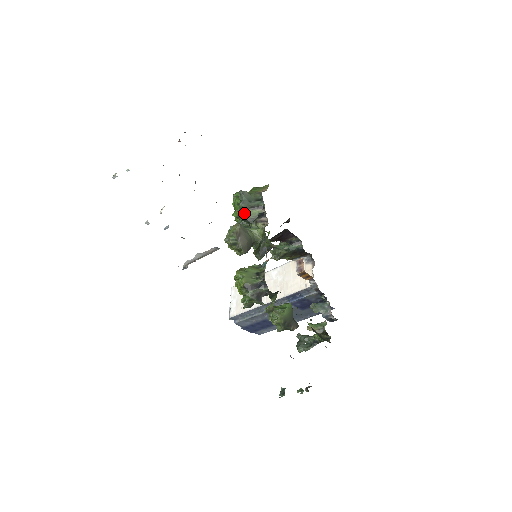
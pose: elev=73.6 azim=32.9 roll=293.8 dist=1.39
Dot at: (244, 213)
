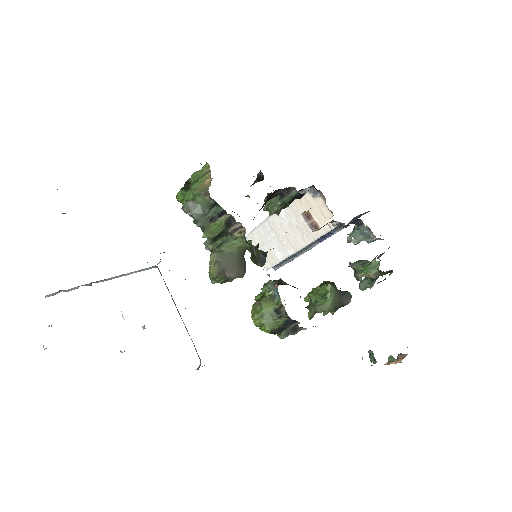
Dot at: (208, 232)
